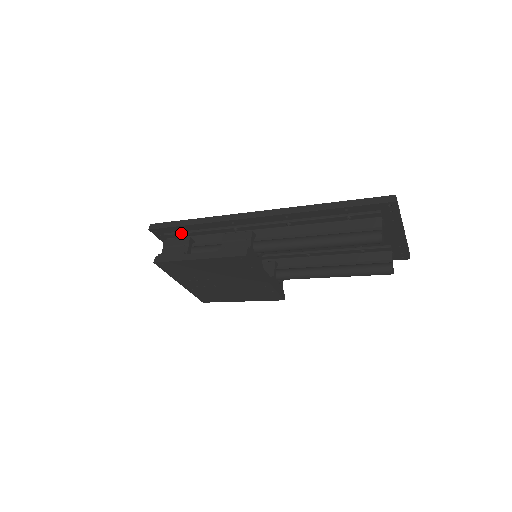
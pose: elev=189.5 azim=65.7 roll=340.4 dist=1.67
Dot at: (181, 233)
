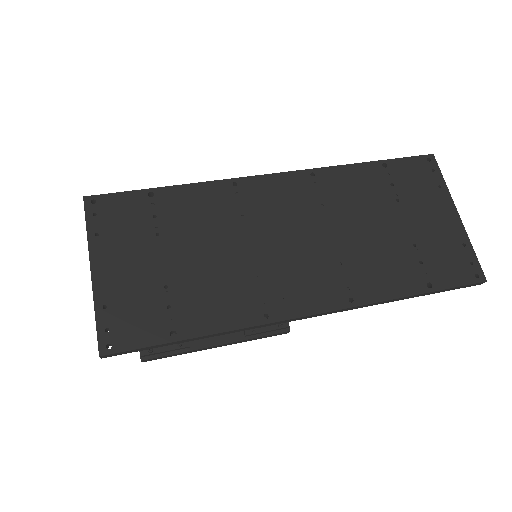
Dot at: occluded
